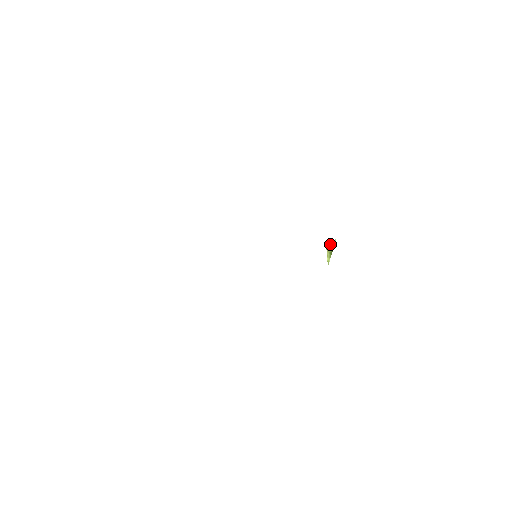
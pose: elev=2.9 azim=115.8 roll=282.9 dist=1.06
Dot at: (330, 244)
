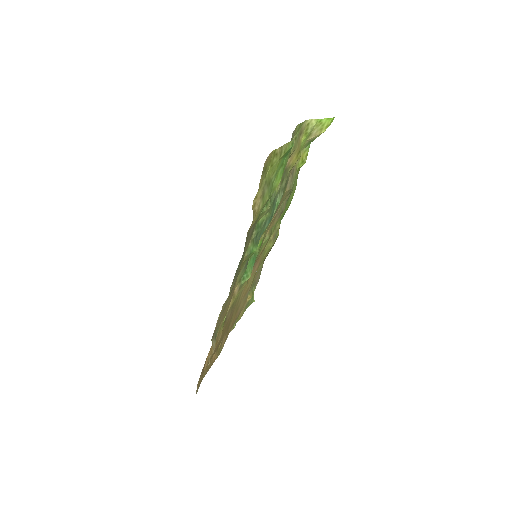
Dot at: occluded
